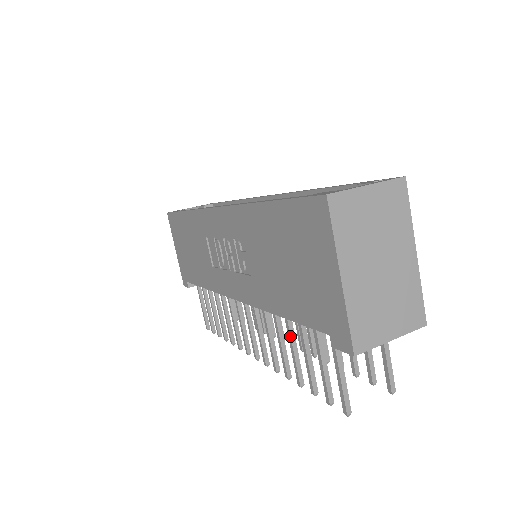
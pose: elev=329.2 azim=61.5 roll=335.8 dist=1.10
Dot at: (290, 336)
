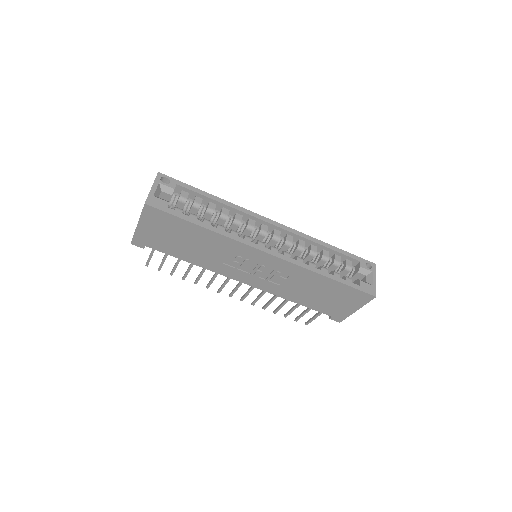
Dot at: occluded
